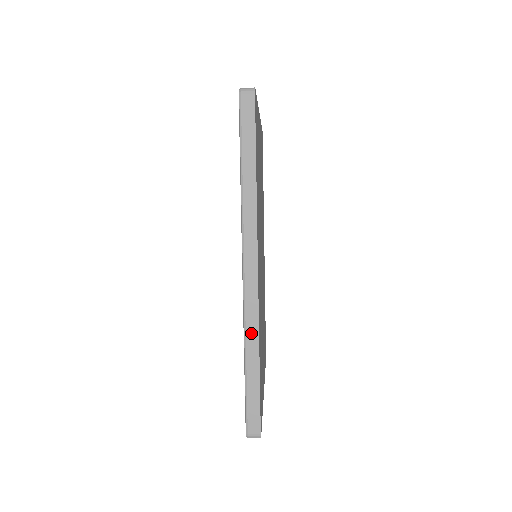
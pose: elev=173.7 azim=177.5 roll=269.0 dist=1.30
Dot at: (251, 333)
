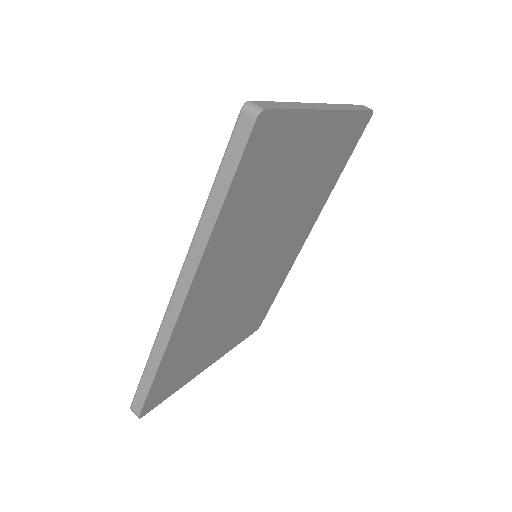
Dot at: (160, 343)
